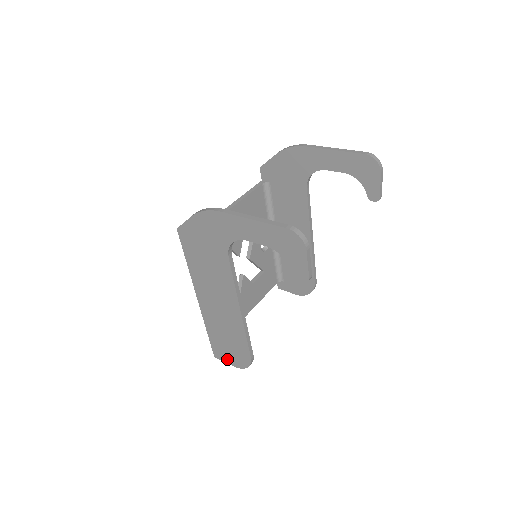
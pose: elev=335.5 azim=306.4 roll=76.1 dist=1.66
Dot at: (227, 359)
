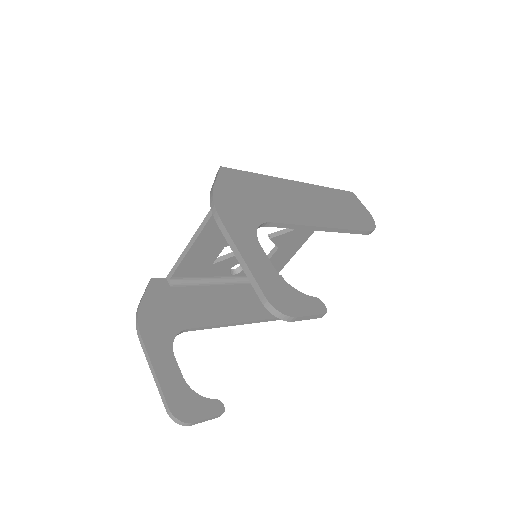
Dot at: occluded
